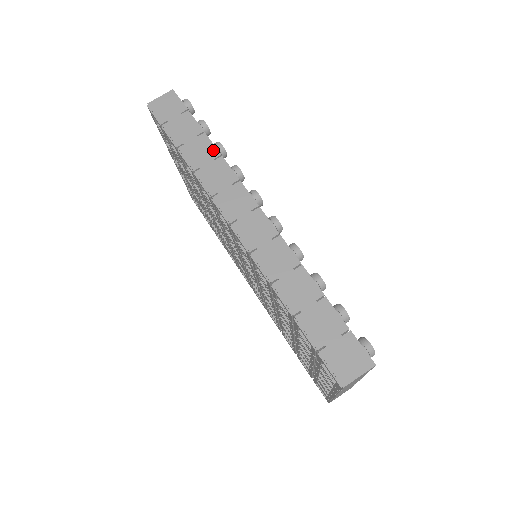
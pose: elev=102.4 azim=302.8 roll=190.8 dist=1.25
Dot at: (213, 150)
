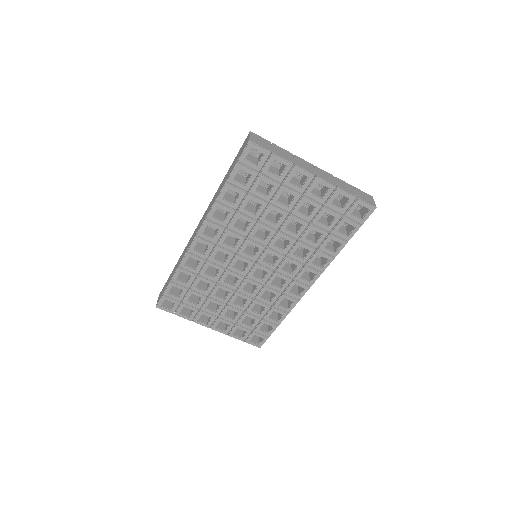
Dot at: occluded
